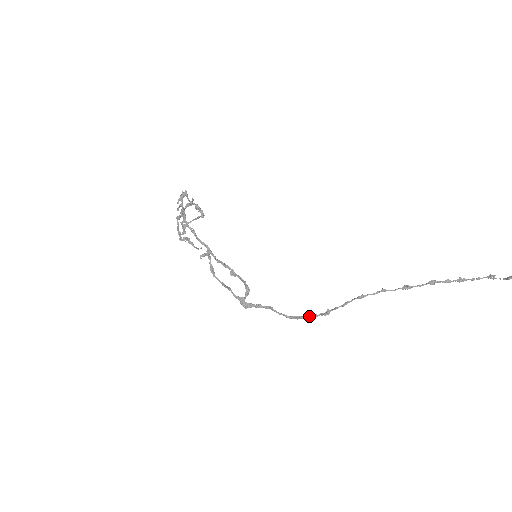
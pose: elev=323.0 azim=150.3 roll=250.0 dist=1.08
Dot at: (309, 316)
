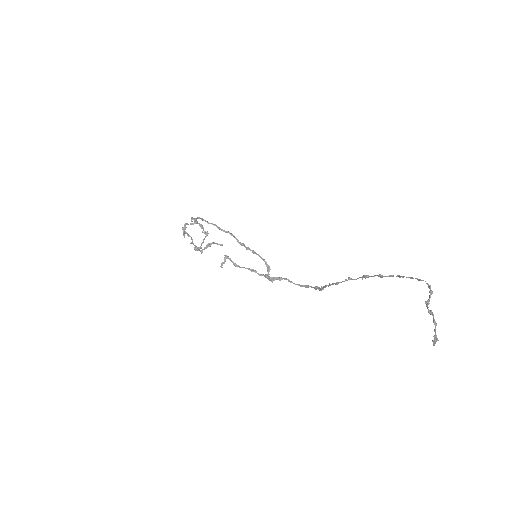
Dot at: (313, 287)
